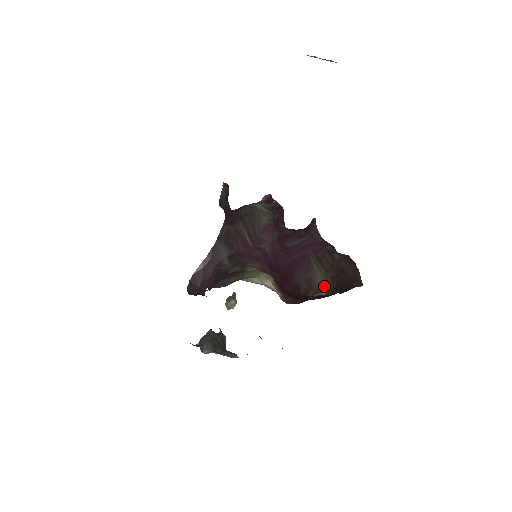
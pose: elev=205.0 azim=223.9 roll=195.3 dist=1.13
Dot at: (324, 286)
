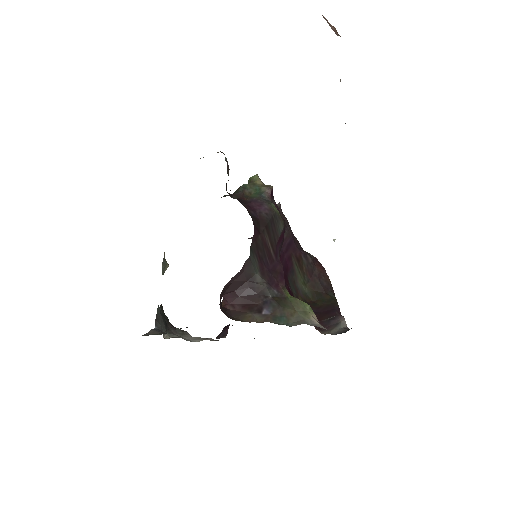
Dot at: (304, 290)
